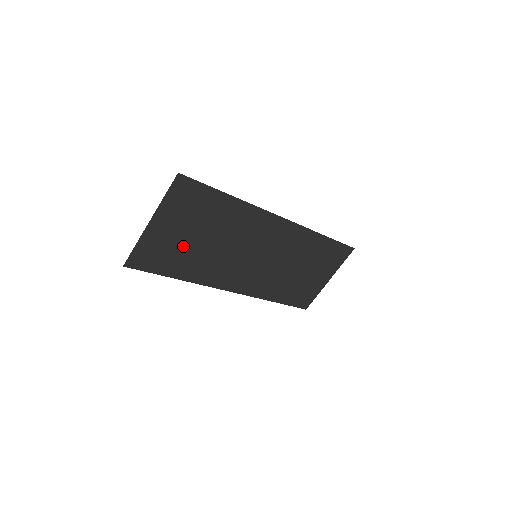
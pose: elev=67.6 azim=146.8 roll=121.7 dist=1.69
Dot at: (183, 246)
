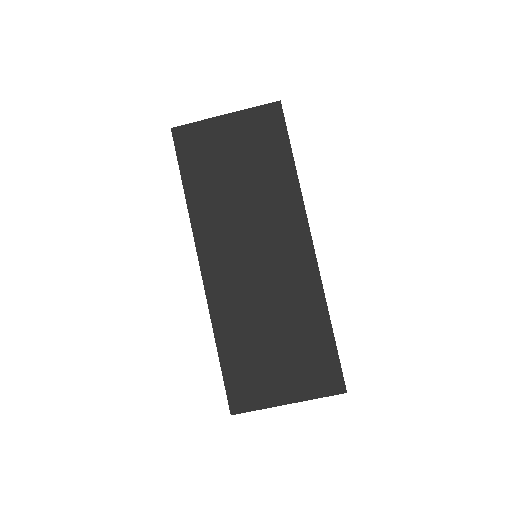
Dot at: (221, 165)
